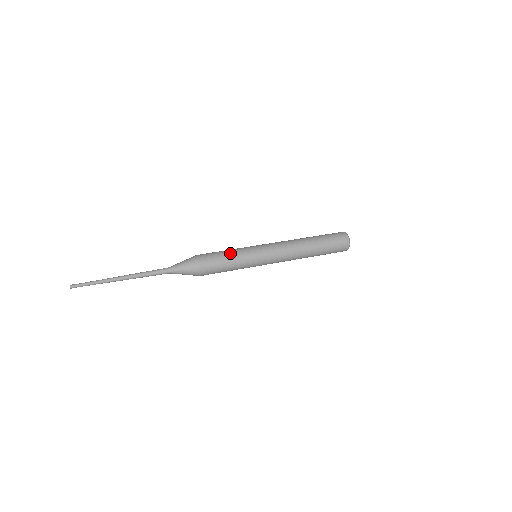
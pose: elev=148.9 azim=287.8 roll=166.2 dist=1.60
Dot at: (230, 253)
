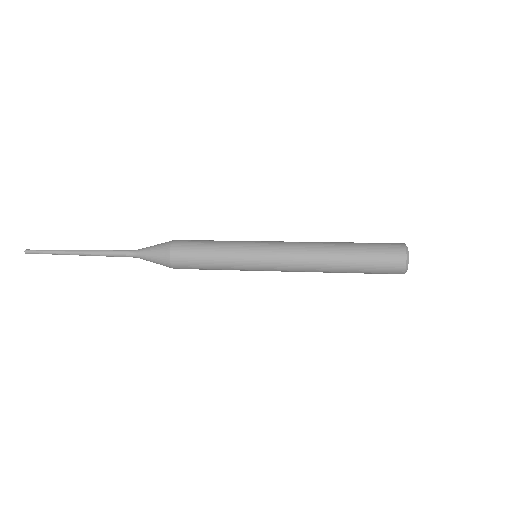
Dot at: (215, 244)
